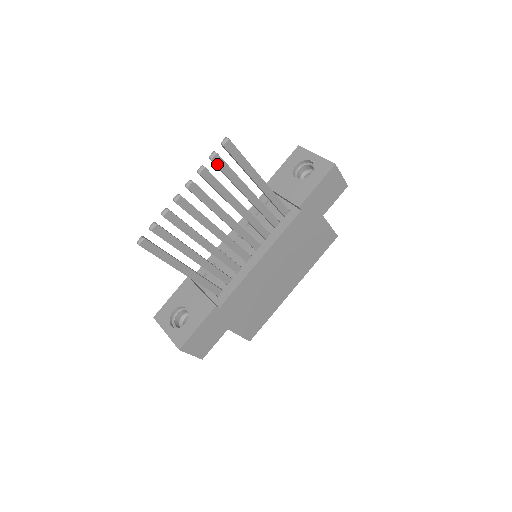
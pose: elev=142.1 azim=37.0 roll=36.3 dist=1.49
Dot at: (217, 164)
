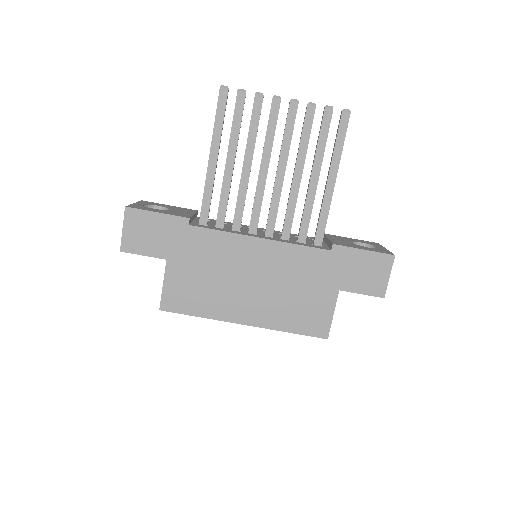
Dot at: (324, 117)
